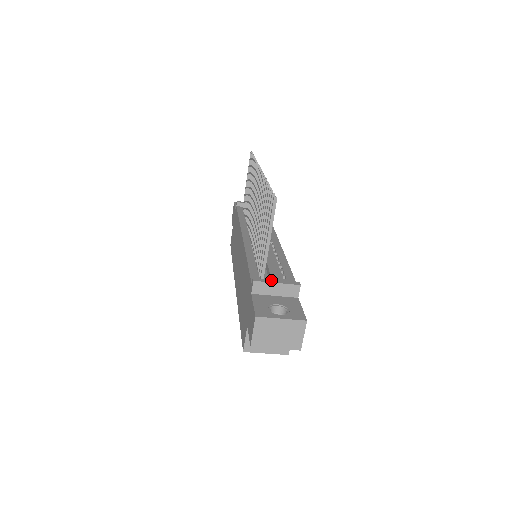
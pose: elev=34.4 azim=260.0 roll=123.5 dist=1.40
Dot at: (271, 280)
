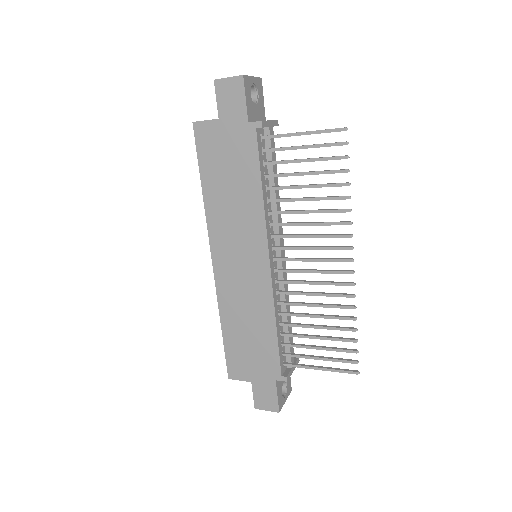
Dot at: (292, 370)
